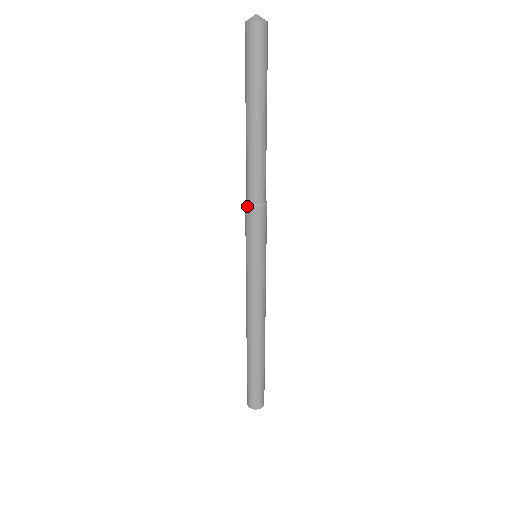
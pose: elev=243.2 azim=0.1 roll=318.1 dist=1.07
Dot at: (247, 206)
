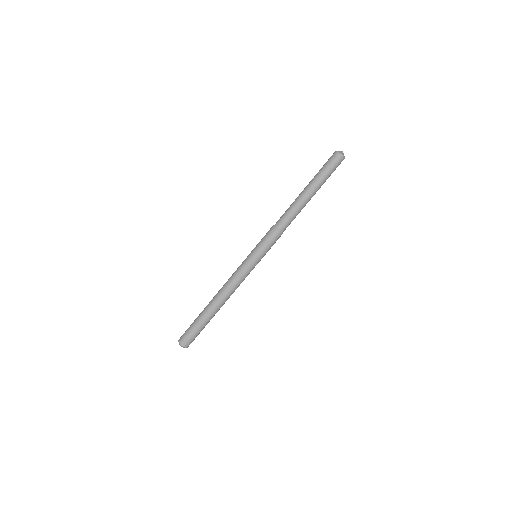
Dot at: (275, 229)
